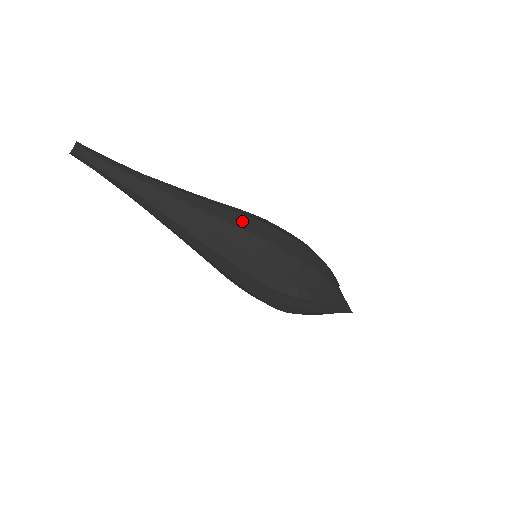
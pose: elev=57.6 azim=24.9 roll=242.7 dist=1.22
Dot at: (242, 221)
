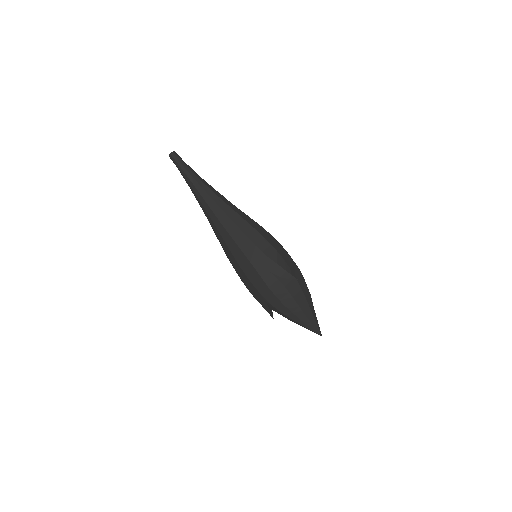
Dot at: occluded
